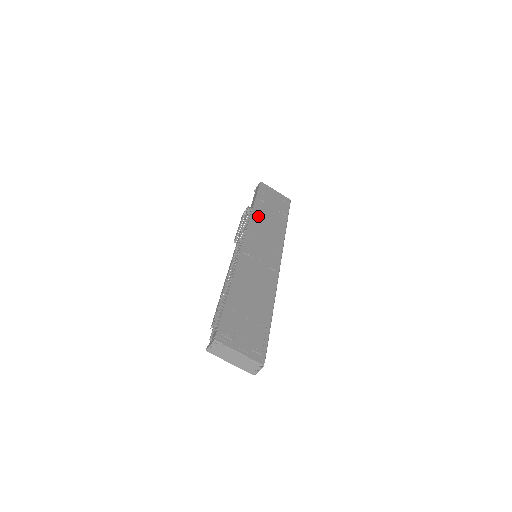
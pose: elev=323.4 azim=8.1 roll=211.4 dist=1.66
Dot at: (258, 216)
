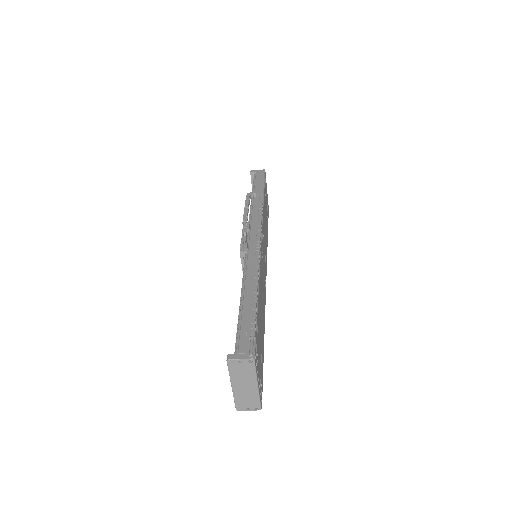
Dot at: (264, 210)
